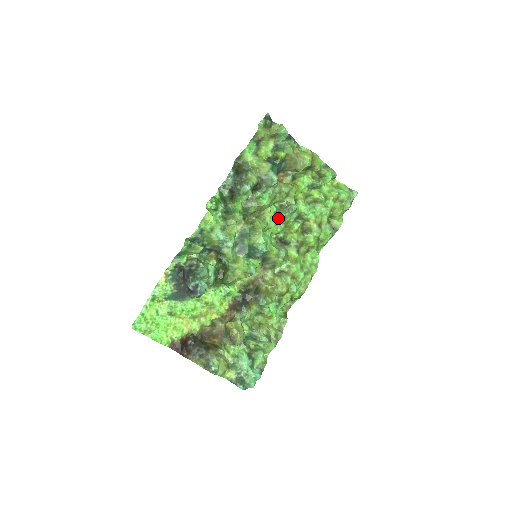
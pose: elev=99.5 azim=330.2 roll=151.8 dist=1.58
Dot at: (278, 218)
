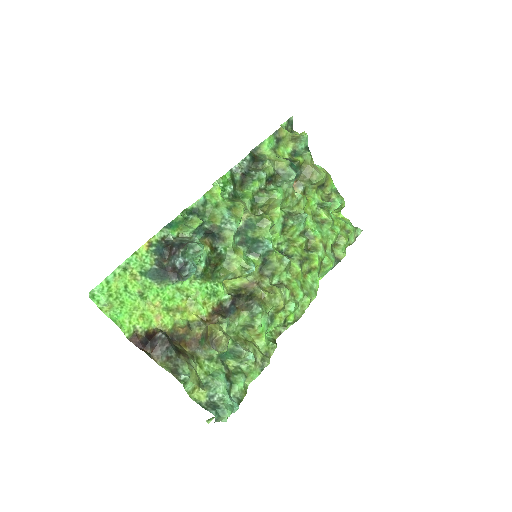
Dot at: (285, 224)
